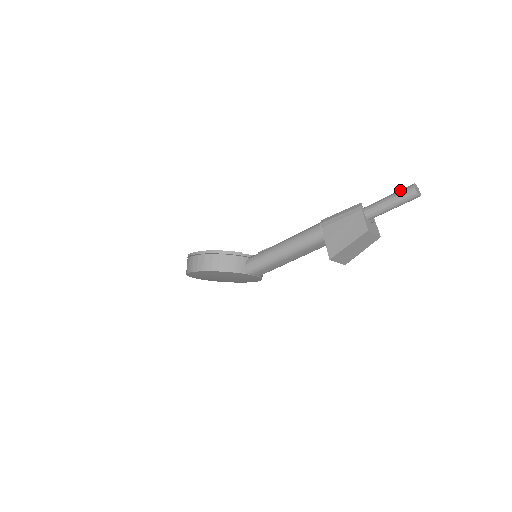
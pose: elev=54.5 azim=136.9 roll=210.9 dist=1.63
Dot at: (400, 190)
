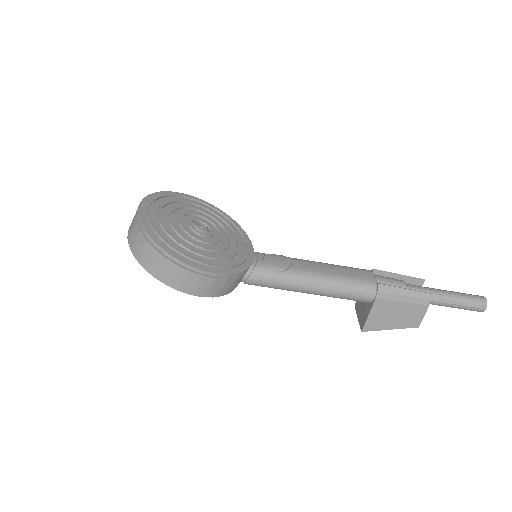
Dot at: (472, 301)
